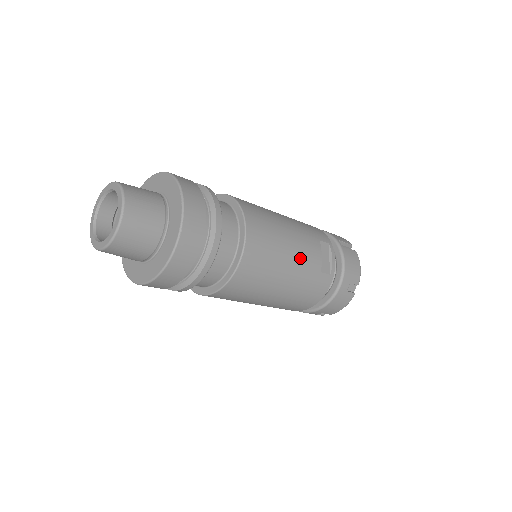
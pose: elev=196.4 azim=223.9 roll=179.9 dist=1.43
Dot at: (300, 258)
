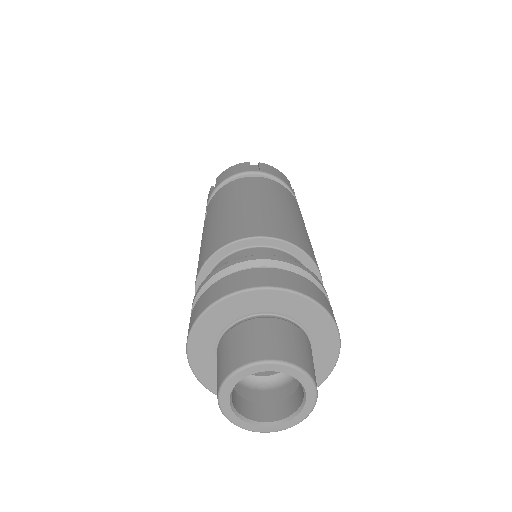
Dot at: occluded
